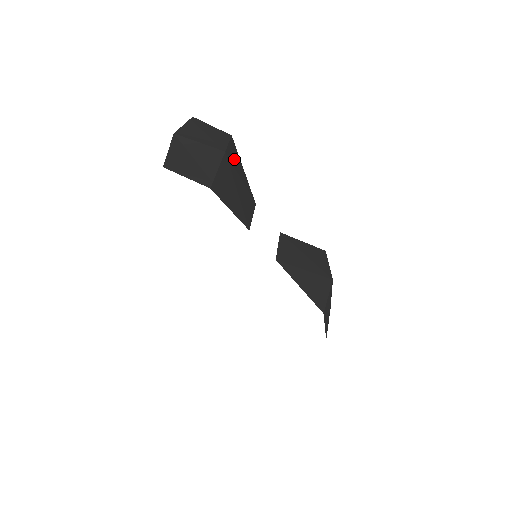
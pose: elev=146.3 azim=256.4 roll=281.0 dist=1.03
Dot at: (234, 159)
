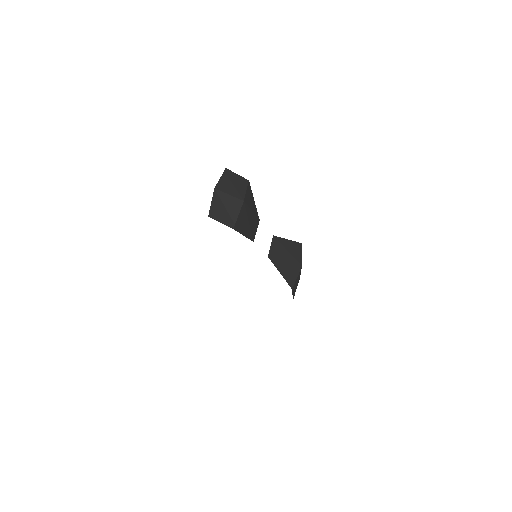
Dot at: (249, 199)
